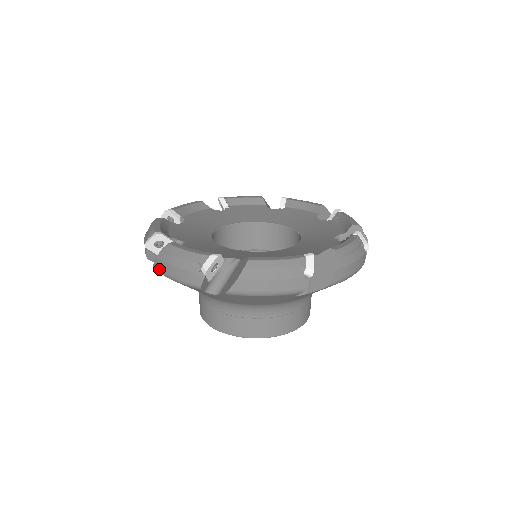
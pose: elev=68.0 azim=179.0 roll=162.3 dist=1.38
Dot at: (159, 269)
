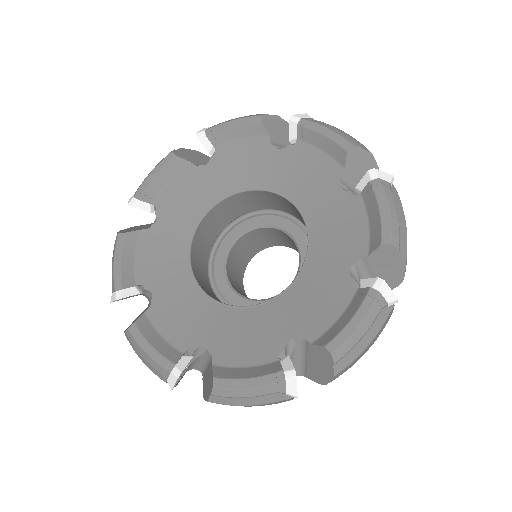
Dot at: occluded
